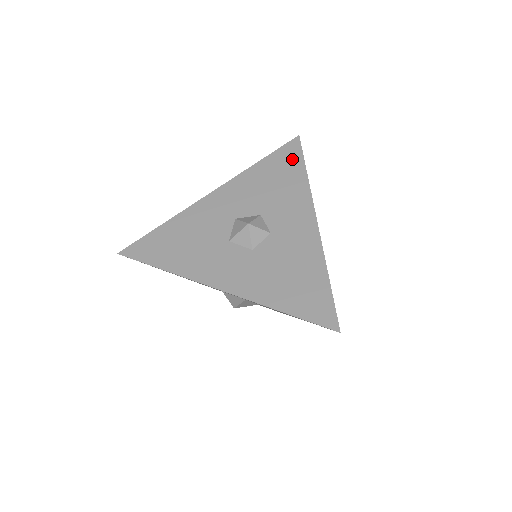
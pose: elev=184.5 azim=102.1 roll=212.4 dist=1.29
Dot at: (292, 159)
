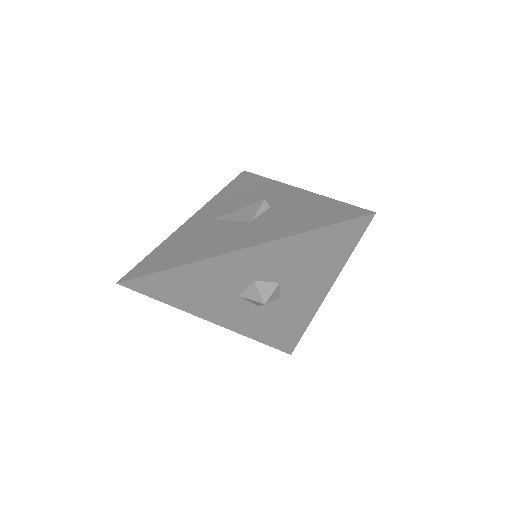
Dot at: (346, 240)
